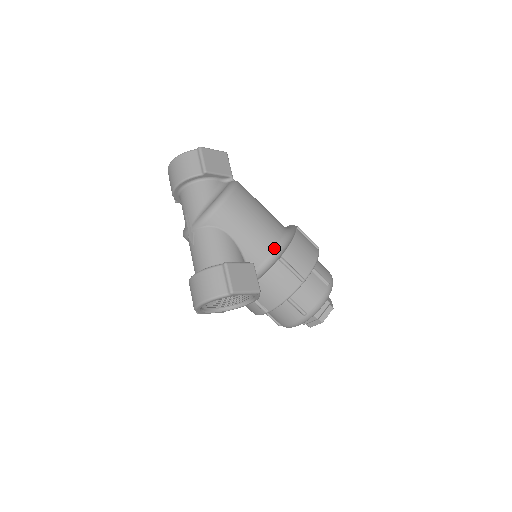
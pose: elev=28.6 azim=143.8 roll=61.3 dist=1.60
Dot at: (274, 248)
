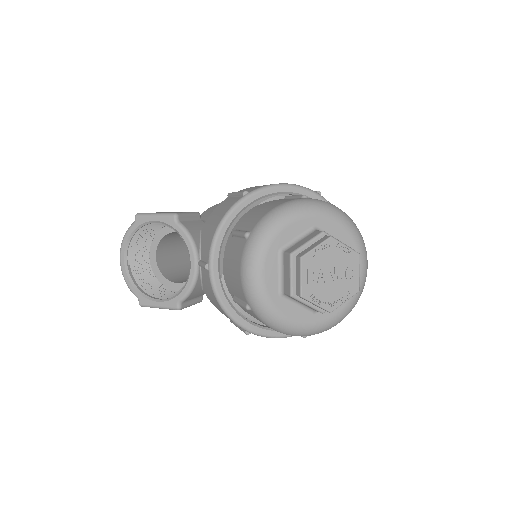
Dot at: occluded
